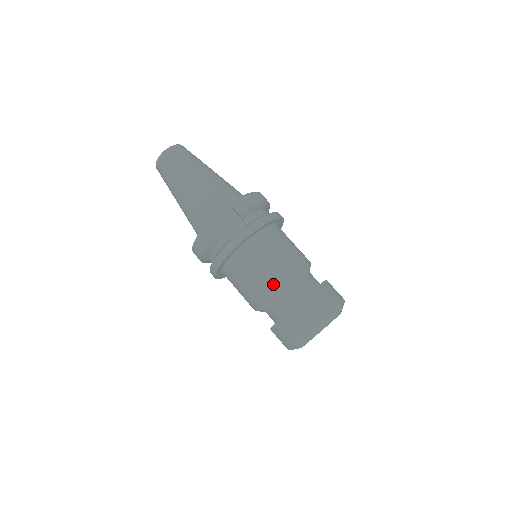
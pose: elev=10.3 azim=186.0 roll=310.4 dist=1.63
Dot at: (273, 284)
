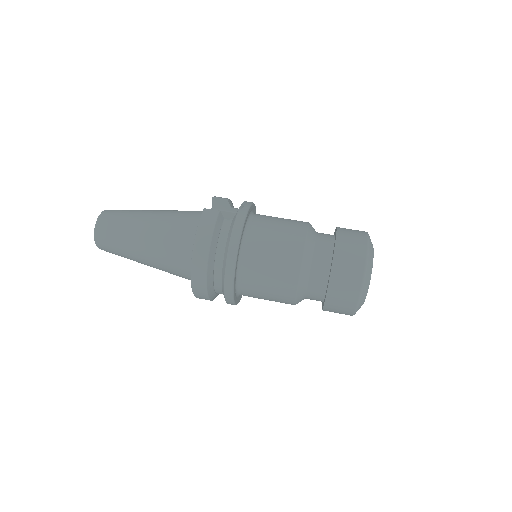
Dot at: (303, 230)
